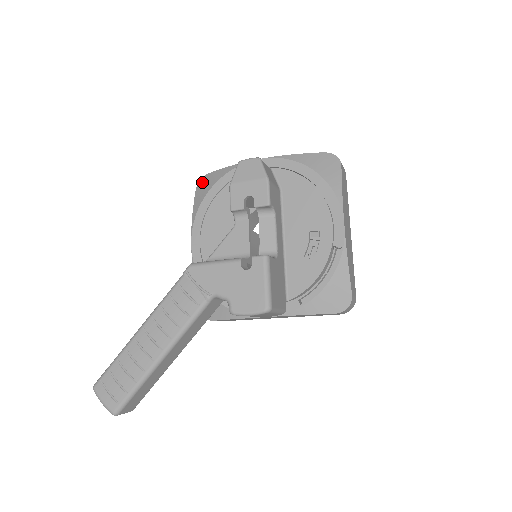
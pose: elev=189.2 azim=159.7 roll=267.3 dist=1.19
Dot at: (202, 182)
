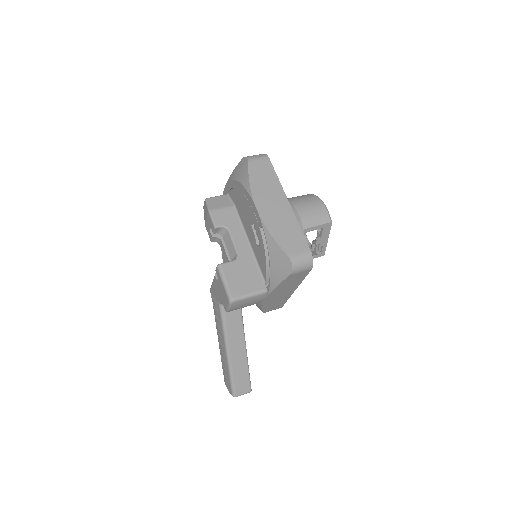
Dot at: occluded
